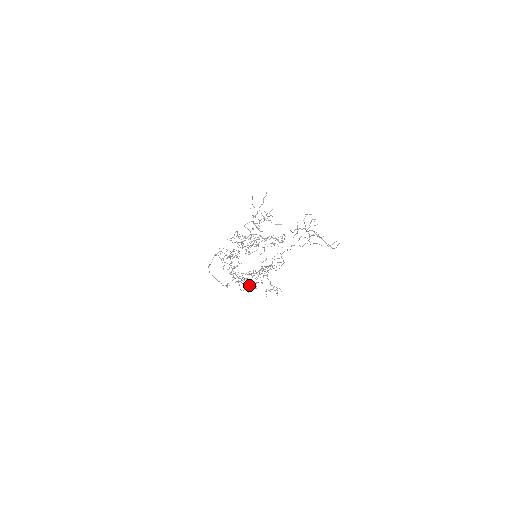
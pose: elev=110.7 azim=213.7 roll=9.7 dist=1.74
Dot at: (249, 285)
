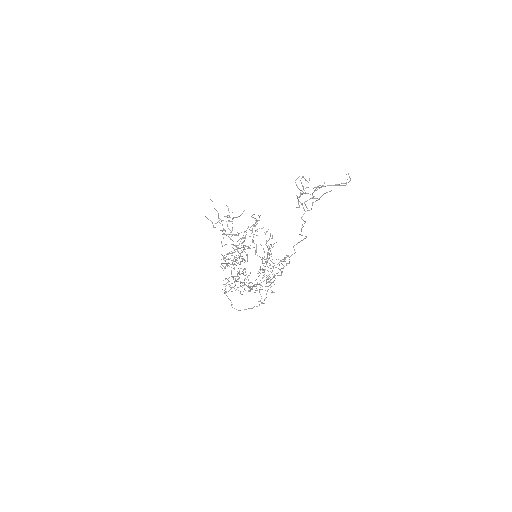
Dot at: occluded
